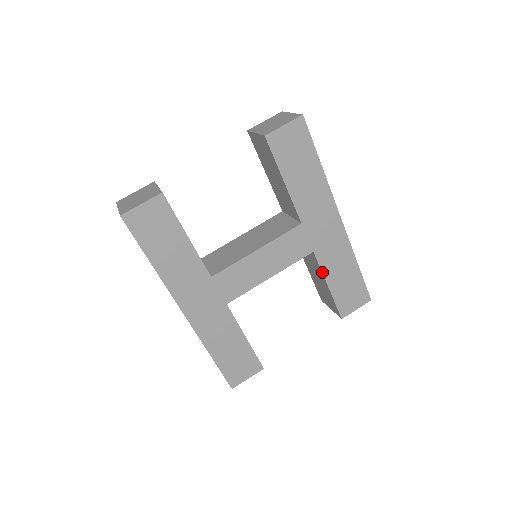
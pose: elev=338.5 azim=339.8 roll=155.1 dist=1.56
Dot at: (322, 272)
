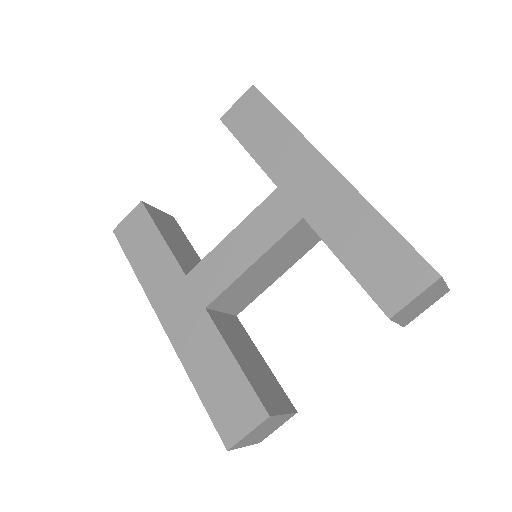
Dot at: (325, 243)
